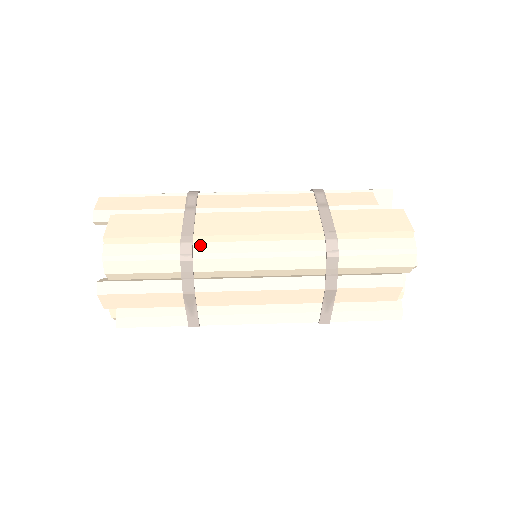
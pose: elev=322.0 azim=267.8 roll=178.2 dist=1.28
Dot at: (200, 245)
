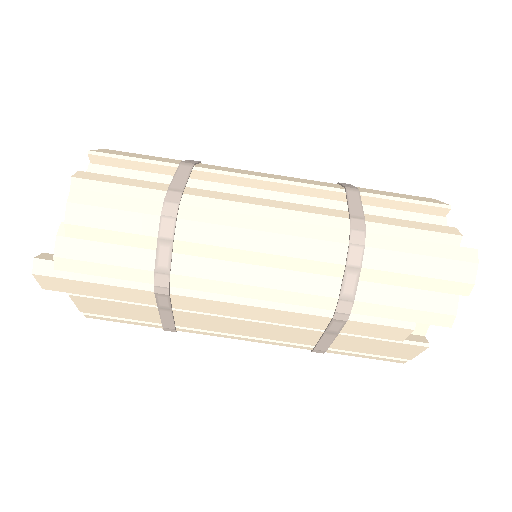
Dot at: (184, 331)
